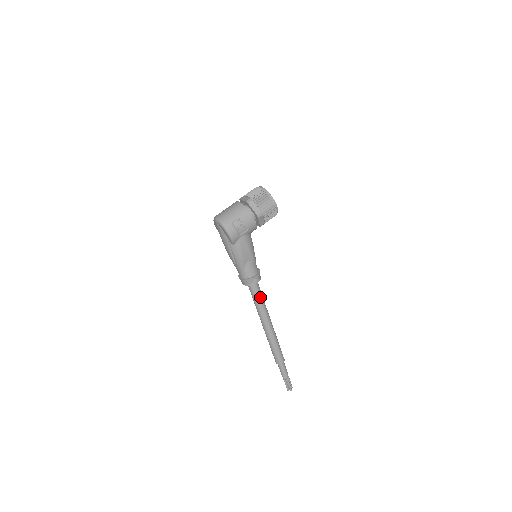
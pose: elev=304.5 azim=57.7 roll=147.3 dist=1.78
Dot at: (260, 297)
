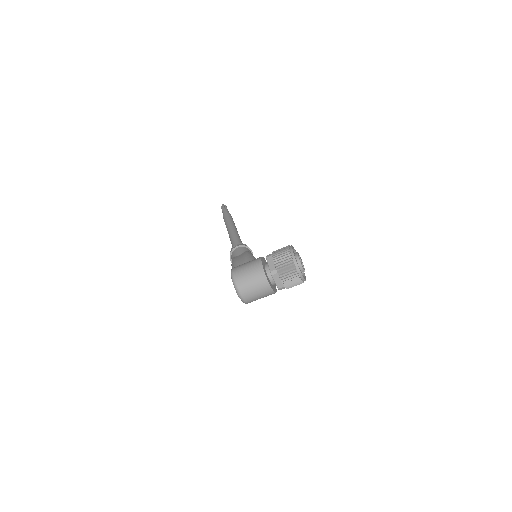
Dot at: occluded
